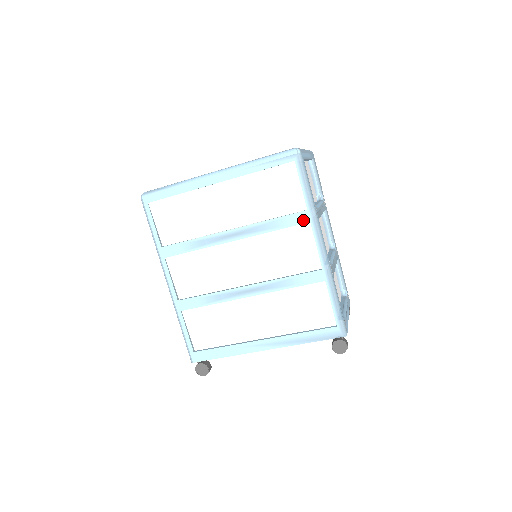
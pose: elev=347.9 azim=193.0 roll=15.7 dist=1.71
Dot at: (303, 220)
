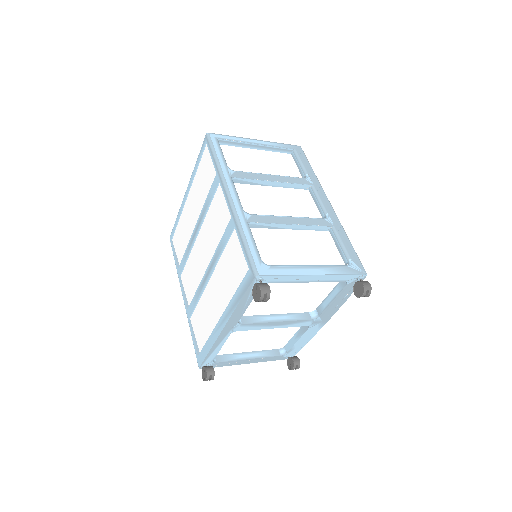
Dot at: (216, 184)
